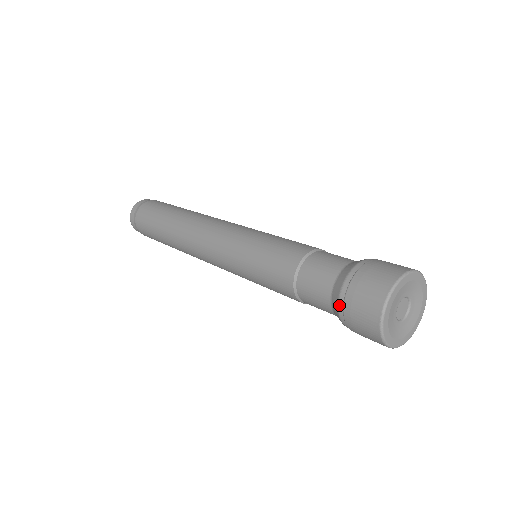
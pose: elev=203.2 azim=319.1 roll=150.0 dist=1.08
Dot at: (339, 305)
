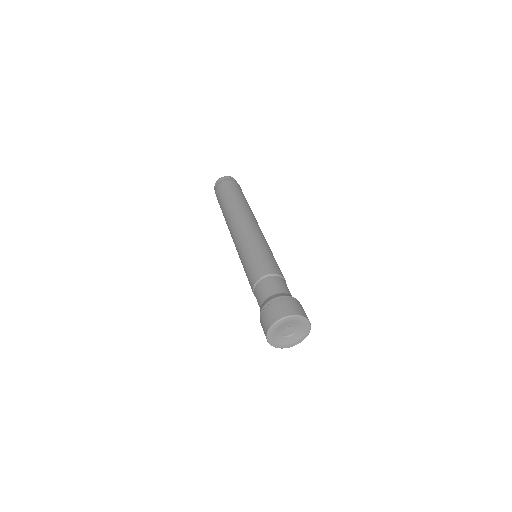
Dot at: occluded
